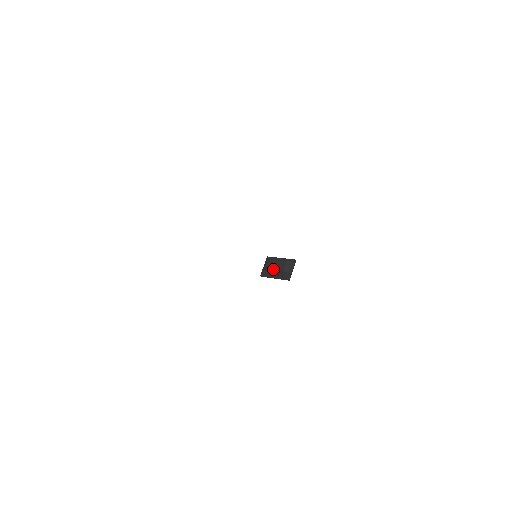
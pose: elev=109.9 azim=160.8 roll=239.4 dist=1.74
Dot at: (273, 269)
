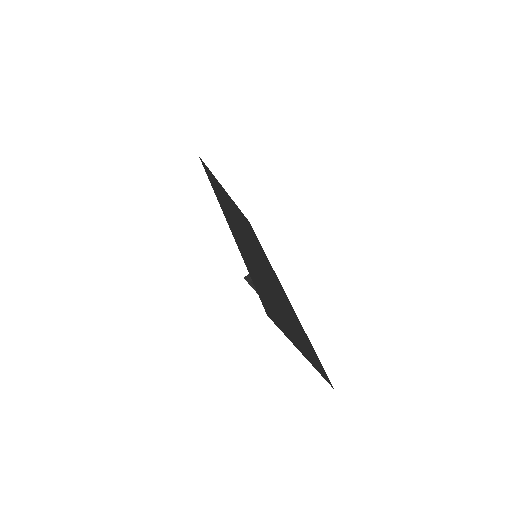
Dot at: occluded
